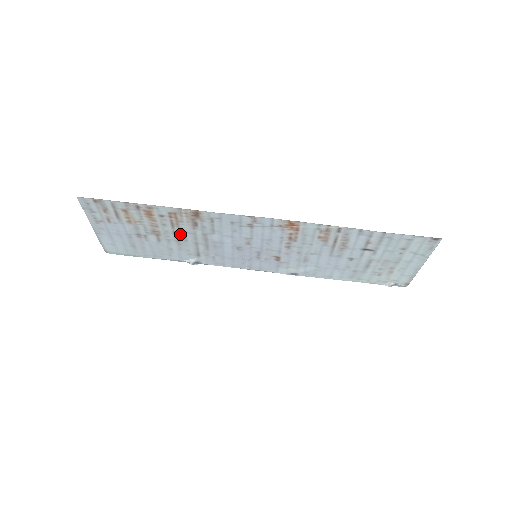
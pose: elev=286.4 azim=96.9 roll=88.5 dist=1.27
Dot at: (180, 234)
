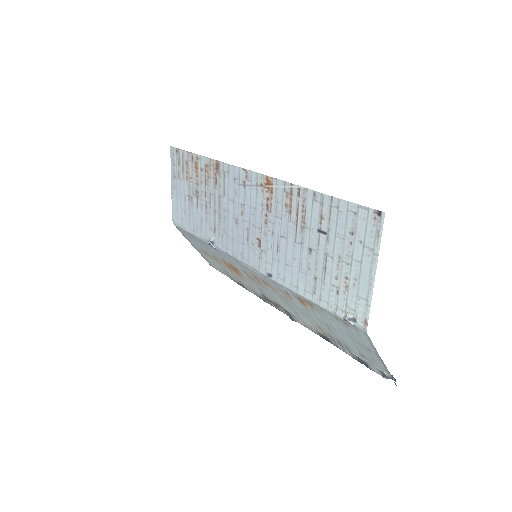
Dot at: (208, 196)
